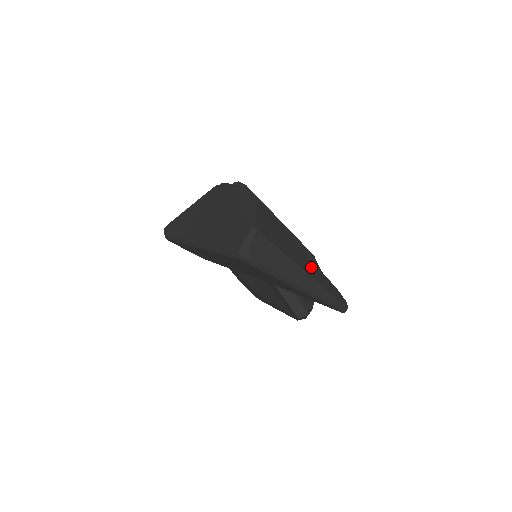
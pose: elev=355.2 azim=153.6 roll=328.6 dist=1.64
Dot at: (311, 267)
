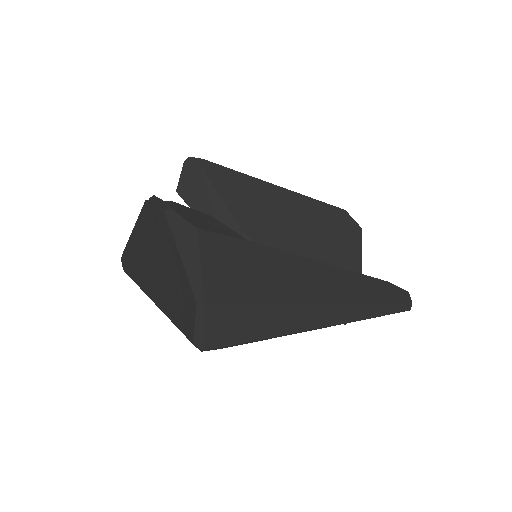
Dot at: (331, 282)
